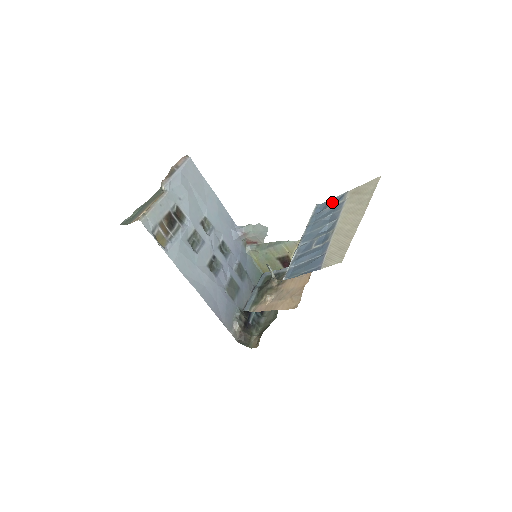
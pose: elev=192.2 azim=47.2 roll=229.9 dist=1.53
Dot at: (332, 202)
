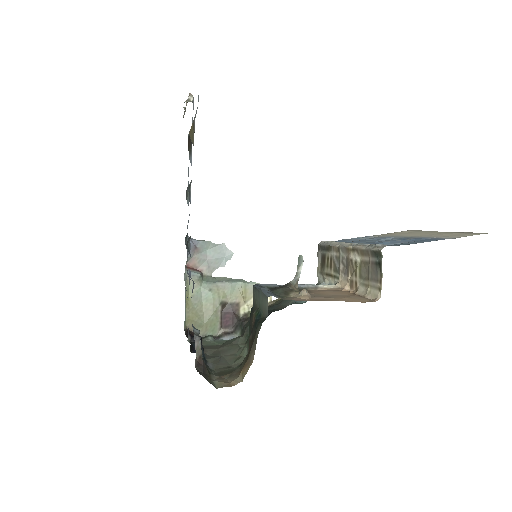
Dot at: (353, 238)
